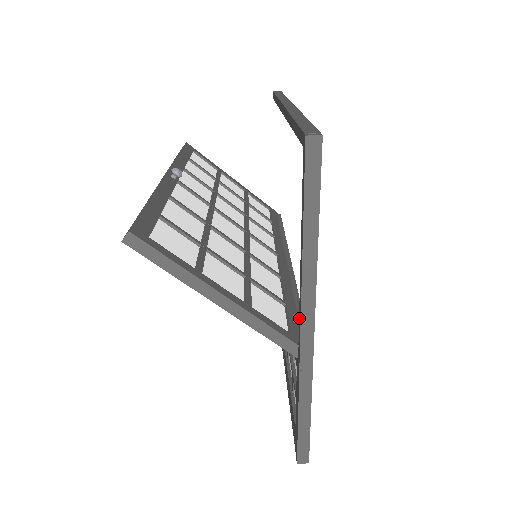
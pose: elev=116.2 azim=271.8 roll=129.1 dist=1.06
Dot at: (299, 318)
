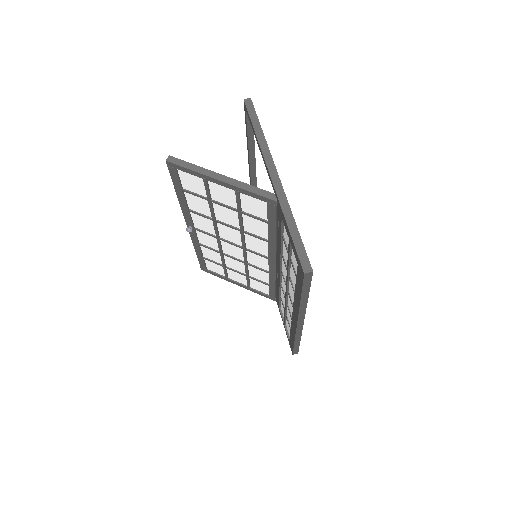
Dot at: (269, 177)
